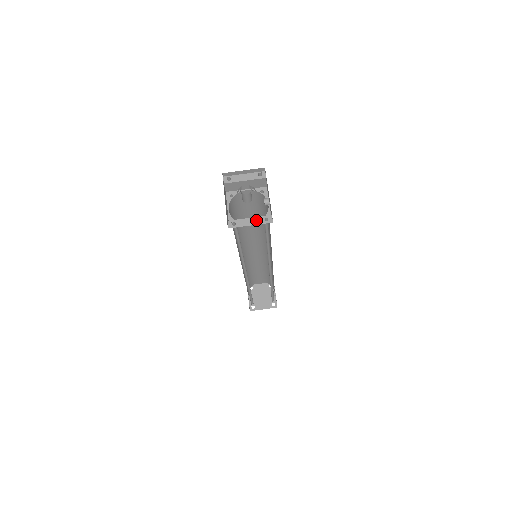
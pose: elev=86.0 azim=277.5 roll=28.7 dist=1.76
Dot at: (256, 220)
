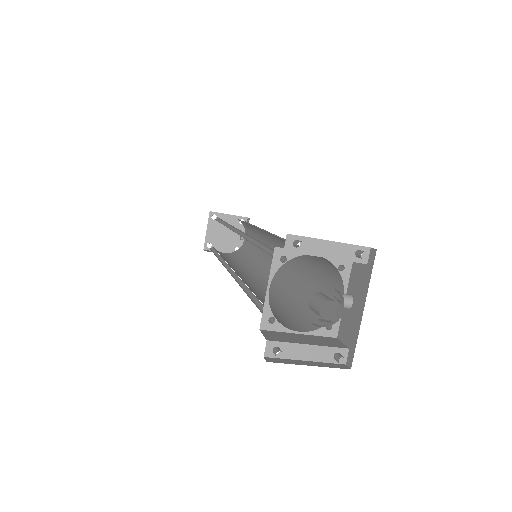
Dot at: (319, 352)
